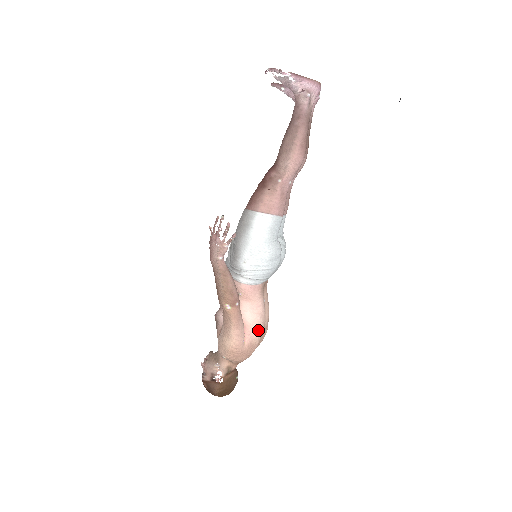
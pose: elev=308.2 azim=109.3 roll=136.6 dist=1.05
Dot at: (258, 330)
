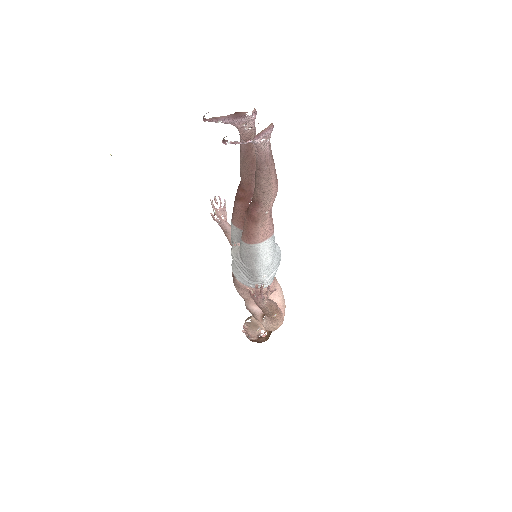
Dot at: (284, 300)
